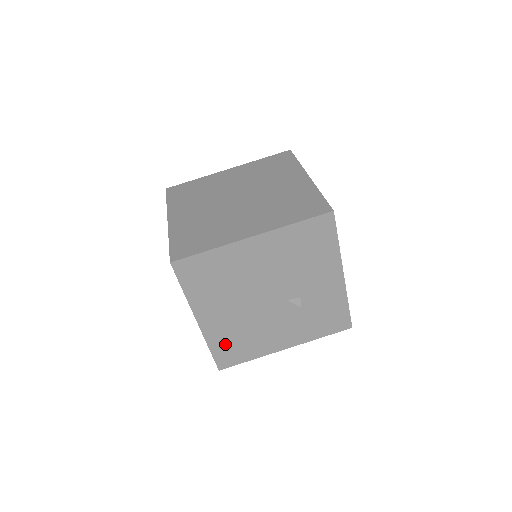
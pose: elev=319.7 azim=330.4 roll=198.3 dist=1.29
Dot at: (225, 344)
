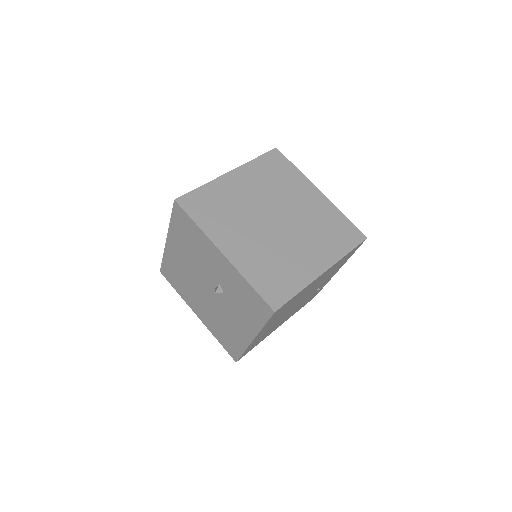
Dot at: (221, 335)
